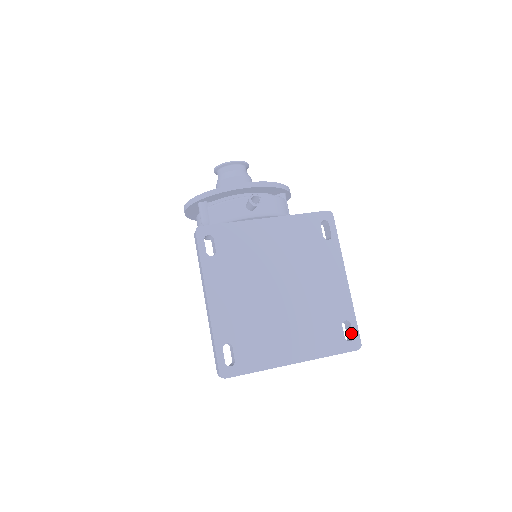
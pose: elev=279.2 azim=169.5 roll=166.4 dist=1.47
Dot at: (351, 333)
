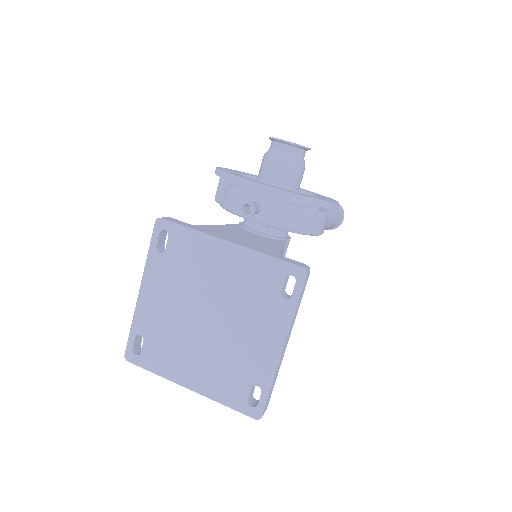
Dot at: (259, 400)
